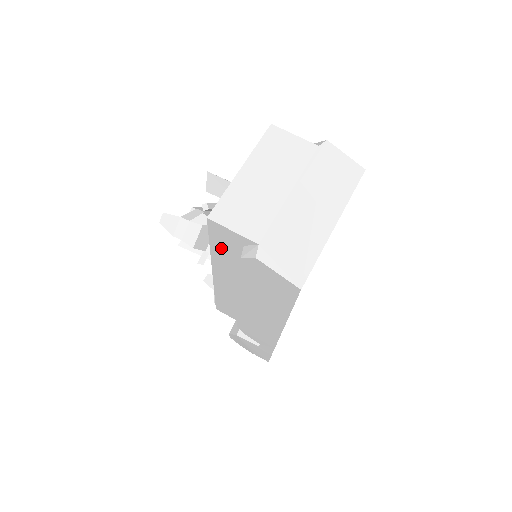
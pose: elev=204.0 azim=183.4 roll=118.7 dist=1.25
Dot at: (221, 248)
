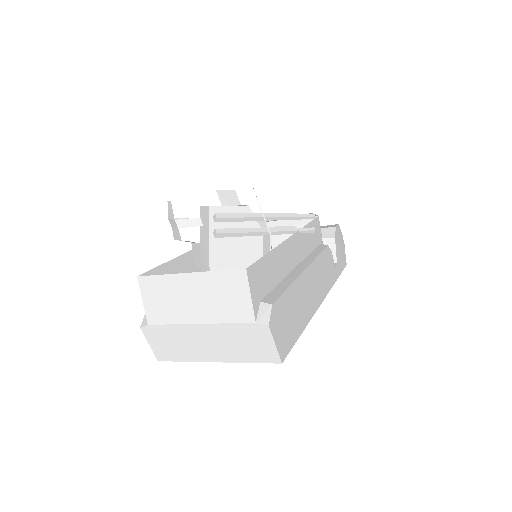
Dot at: occluded
